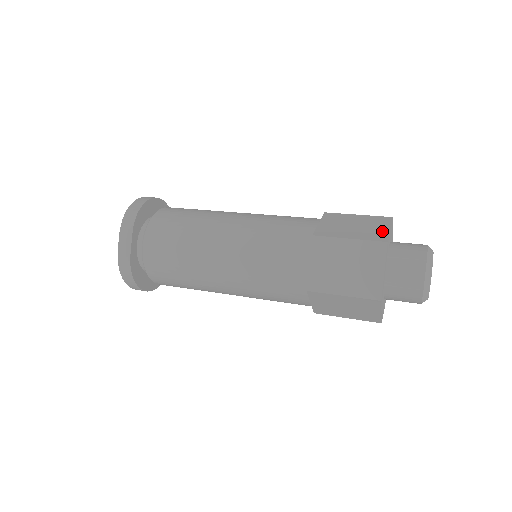
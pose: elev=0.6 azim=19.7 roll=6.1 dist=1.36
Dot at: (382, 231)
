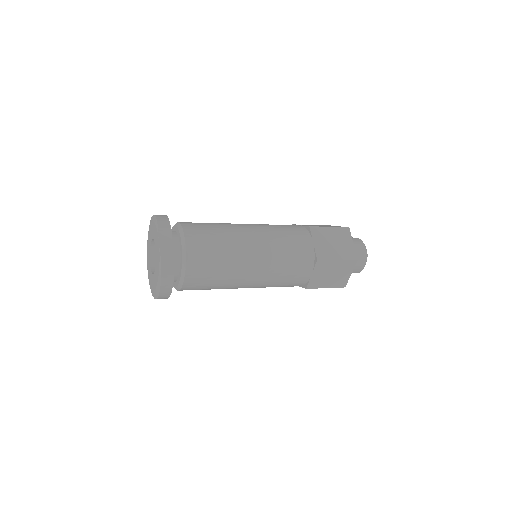
Dot at: (338, 226)
